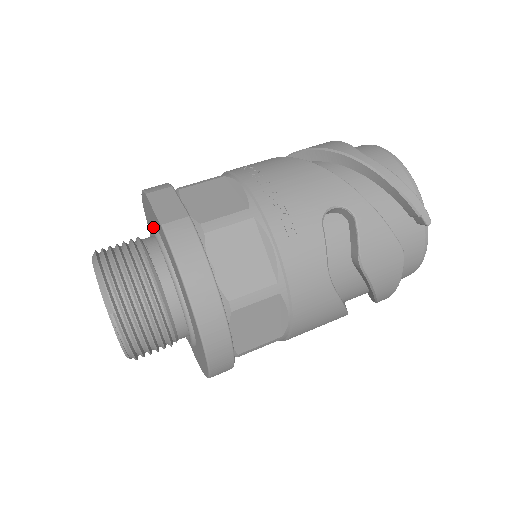
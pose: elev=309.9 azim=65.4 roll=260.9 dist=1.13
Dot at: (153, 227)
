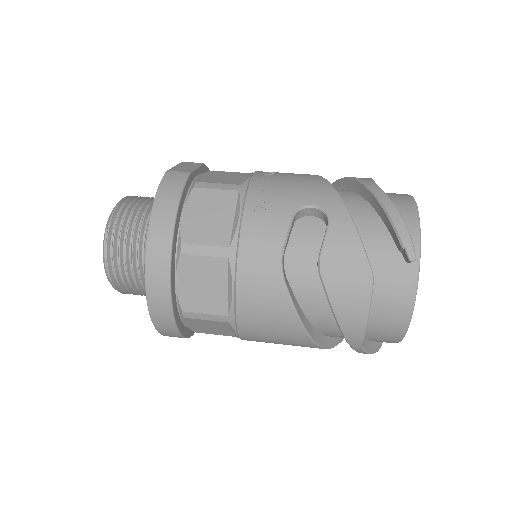
Dot at: occluded
